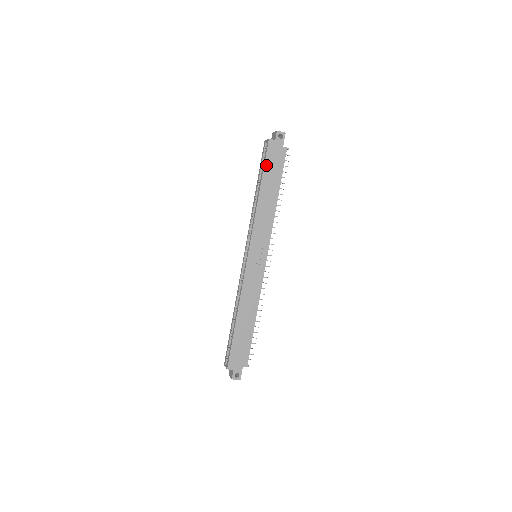
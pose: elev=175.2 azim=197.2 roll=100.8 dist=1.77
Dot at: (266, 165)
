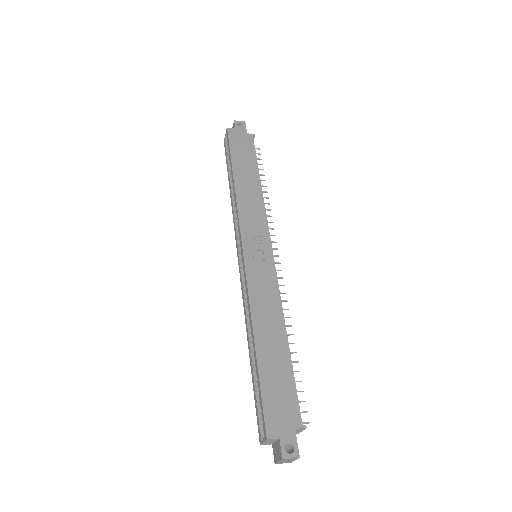
Dot at: (232, 151)
